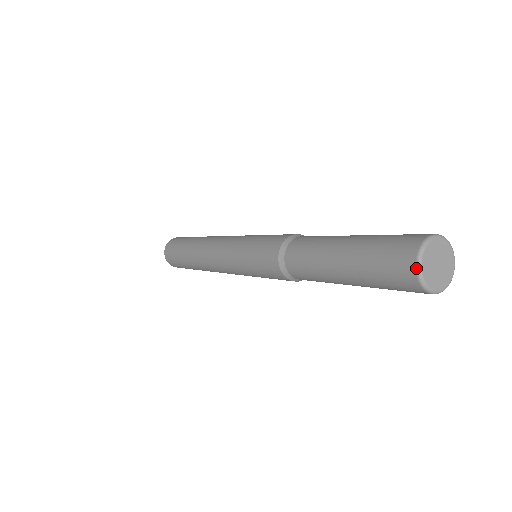
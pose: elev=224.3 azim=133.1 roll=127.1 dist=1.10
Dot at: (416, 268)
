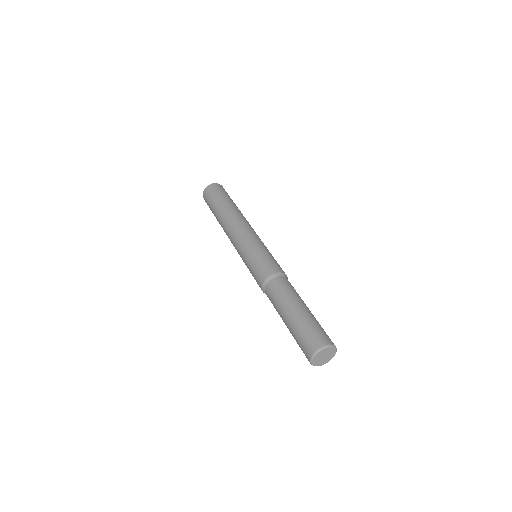
Dot at: (310, 358)
